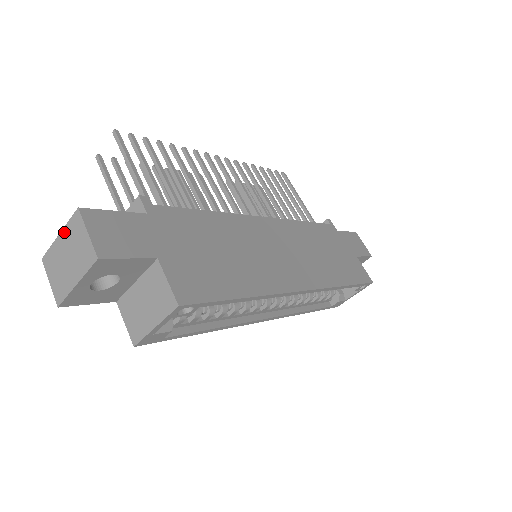
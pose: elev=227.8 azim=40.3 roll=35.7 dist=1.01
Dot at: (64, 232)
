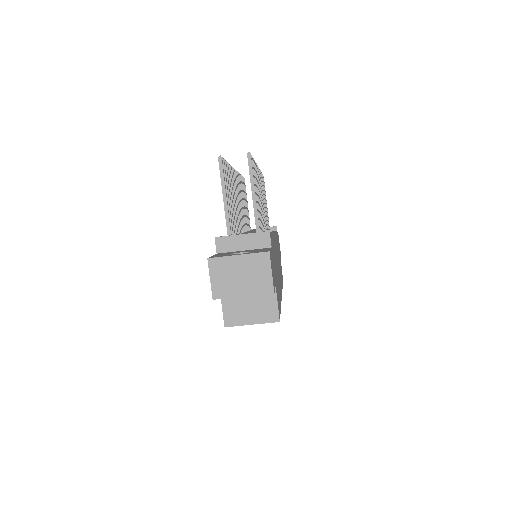
Dot at: (246, 257)
